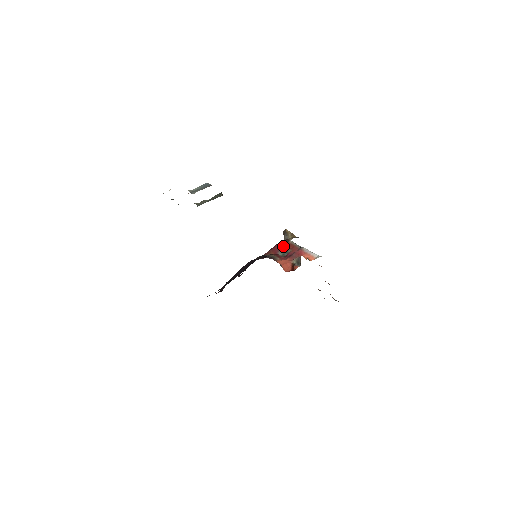
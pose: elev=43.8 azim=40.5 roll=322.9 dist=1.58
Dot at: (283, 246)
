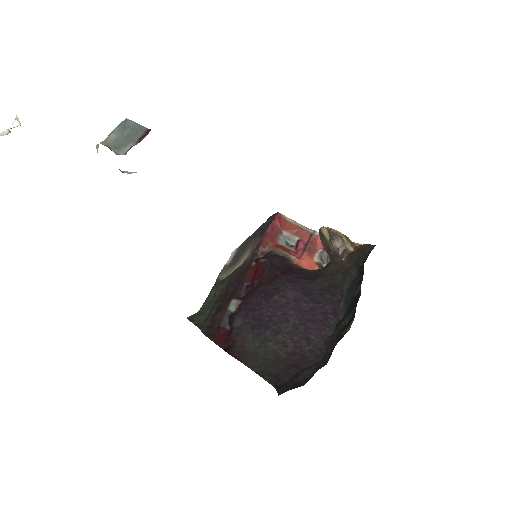
Dot at: (280, 228)
